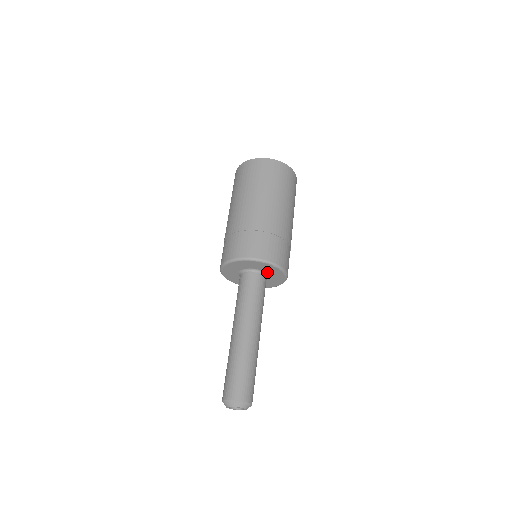
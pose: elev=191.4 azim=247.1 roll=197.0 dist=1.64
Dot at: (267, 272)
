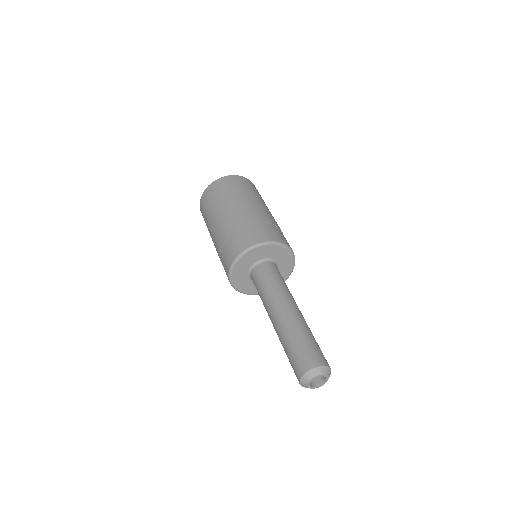
Dot at: (280, 266)
